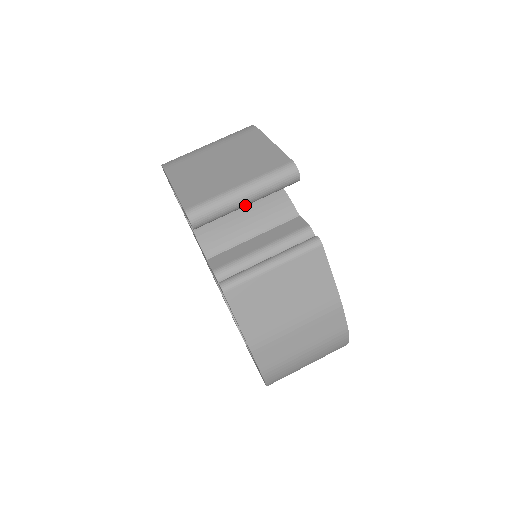
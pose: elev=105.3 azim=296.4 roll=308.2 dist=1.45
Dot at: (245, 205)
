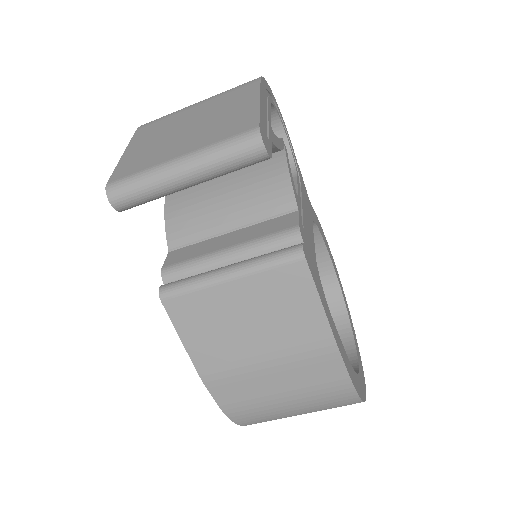
Dot at: (187, 186)
